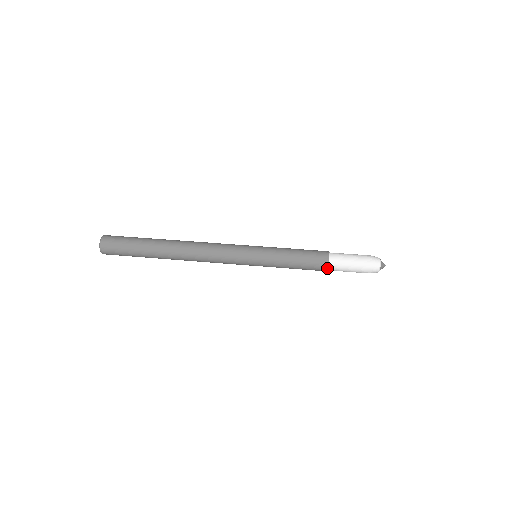
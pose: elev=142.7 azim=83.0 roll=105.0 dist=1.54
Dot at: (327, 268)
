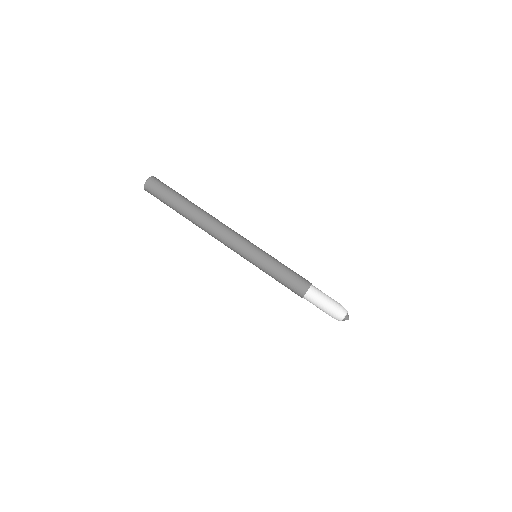
Dot at: (303, 296)
